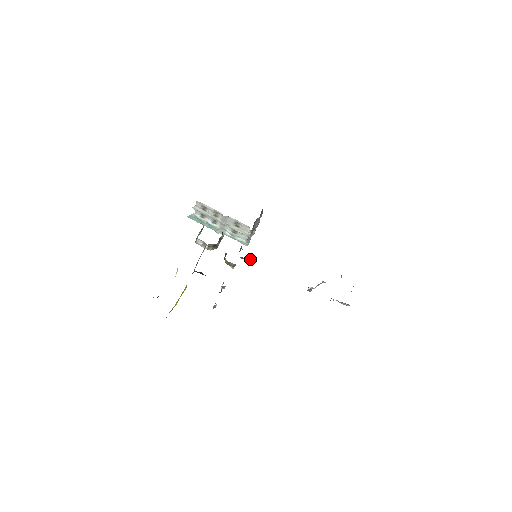
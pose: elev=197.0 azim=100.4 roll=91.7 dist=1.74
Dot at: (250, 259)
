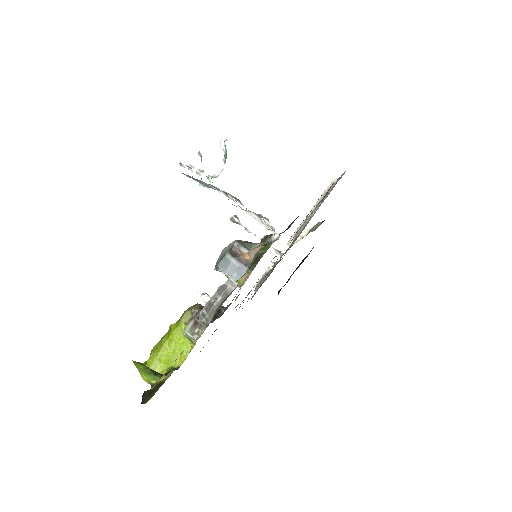
Dot at: occluded
